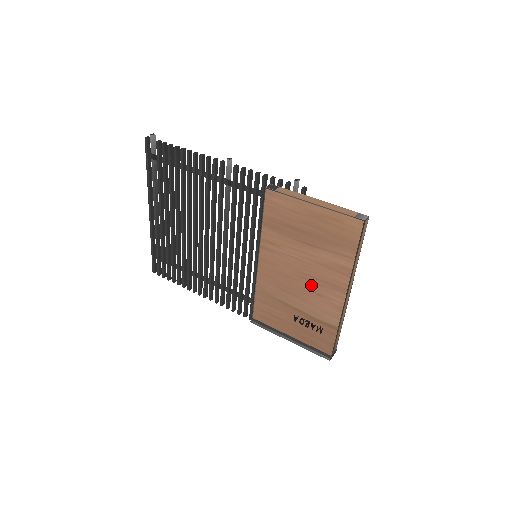
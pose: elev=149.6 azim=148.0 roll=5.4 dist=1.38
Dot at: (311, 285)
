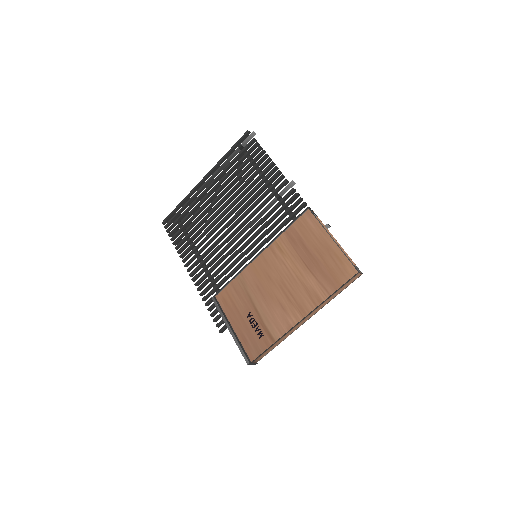
Dot at: (283, 296)
